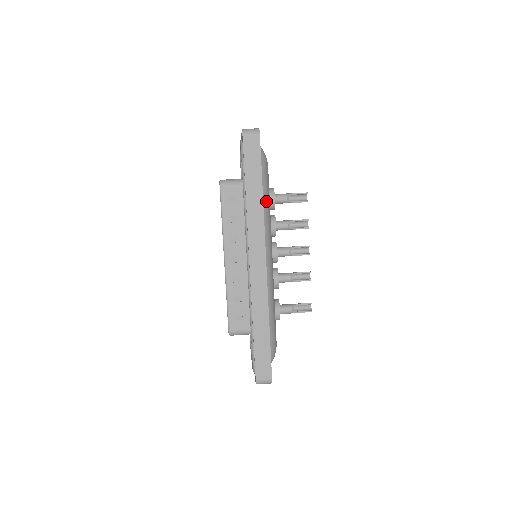
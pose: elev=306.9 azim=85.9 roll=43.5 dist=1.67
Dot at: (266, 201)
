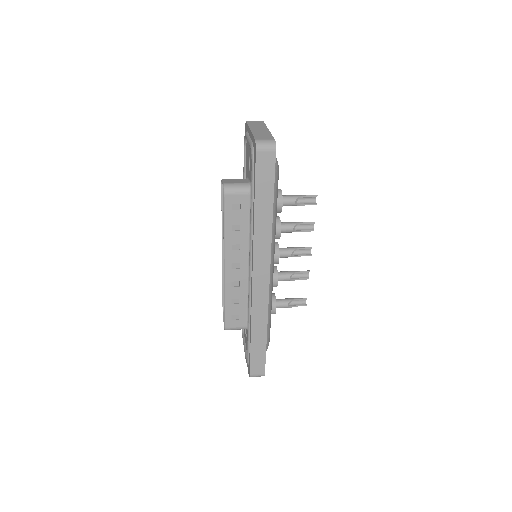
Dot at: (274, 213)
